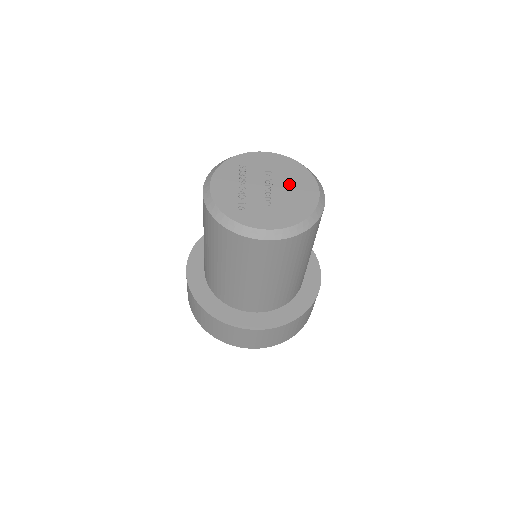
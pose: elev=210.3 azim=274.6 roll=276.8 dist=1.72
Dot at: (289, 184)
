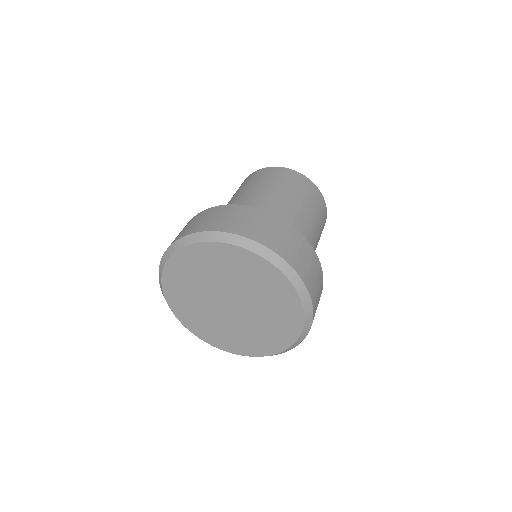
Dot at: occluded
